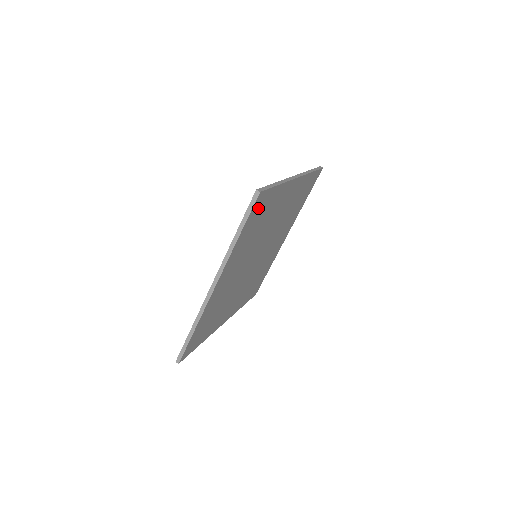
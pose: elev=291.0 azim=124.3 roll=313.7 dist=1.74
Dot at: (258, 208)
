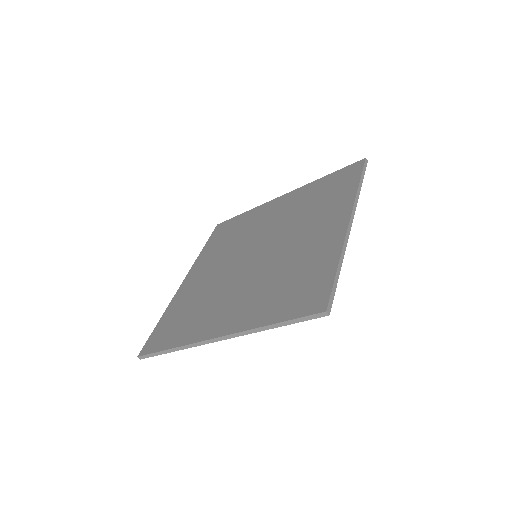
Dot at: occluded
